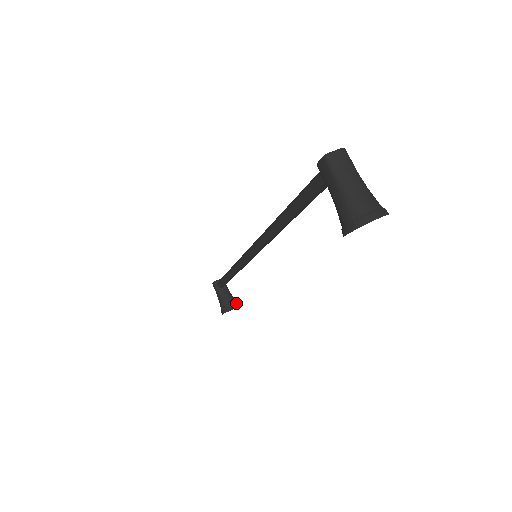
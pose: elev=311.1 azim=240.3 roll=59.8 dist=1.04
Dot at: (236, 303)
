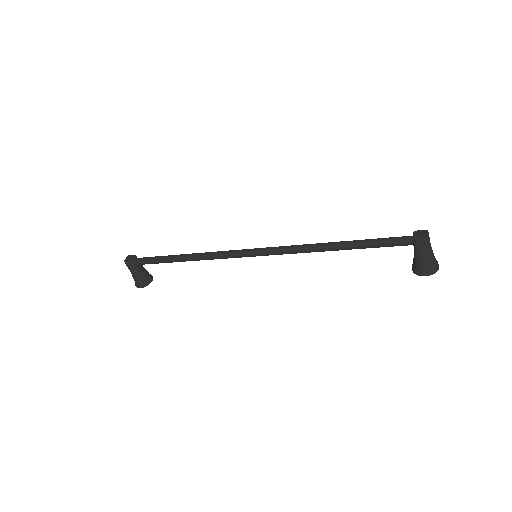
Dot at: (150, 274)
